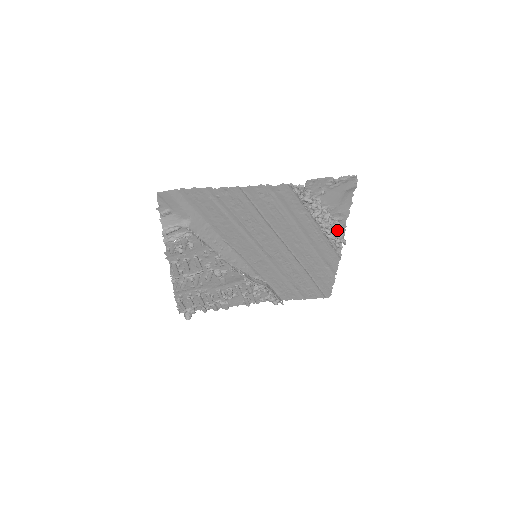
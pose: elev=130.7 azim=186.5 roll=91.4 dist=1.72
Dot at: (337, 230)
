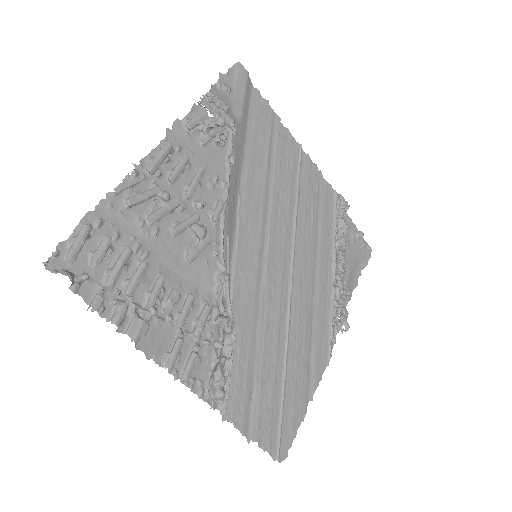
Dot at: (342, 304)
